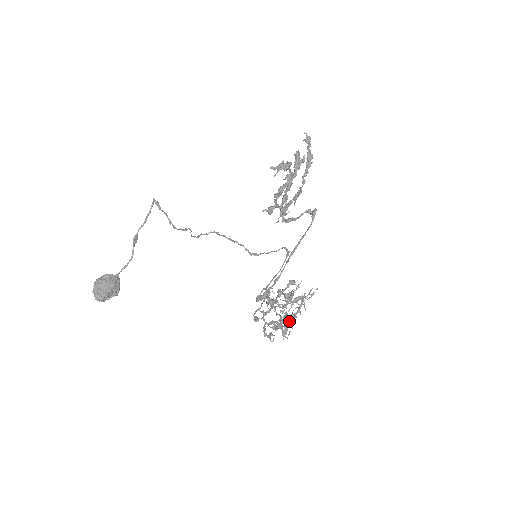
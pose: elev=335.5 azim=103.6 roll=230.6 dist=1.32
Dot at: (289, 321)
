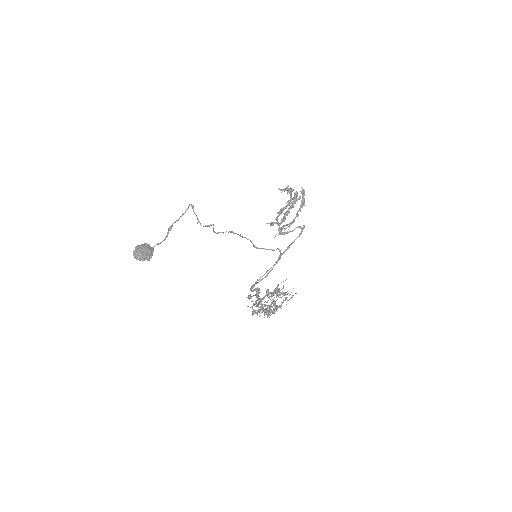
Dot at: occluded
